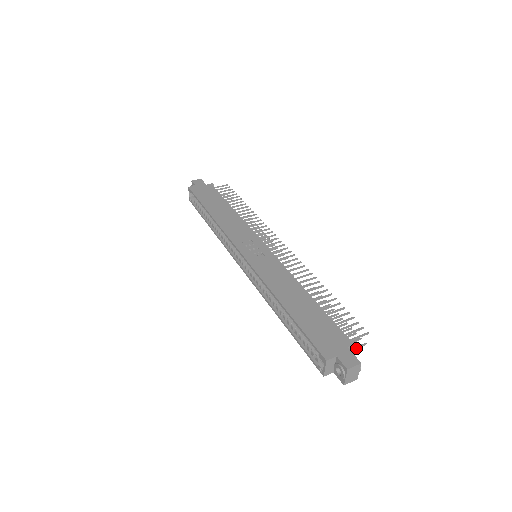
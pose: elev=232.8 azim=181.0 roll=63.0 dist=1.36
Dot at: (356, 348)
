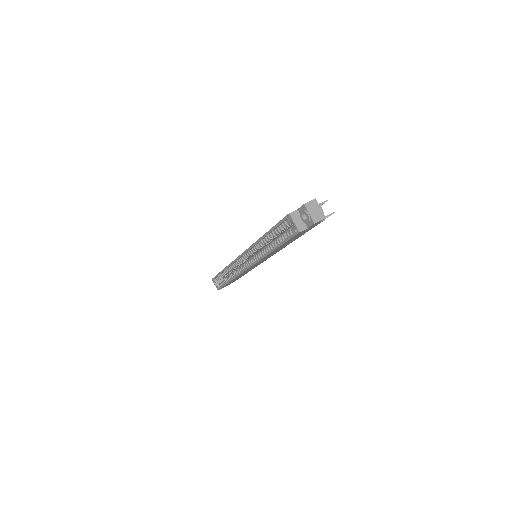
Dot at: (326, 216)
